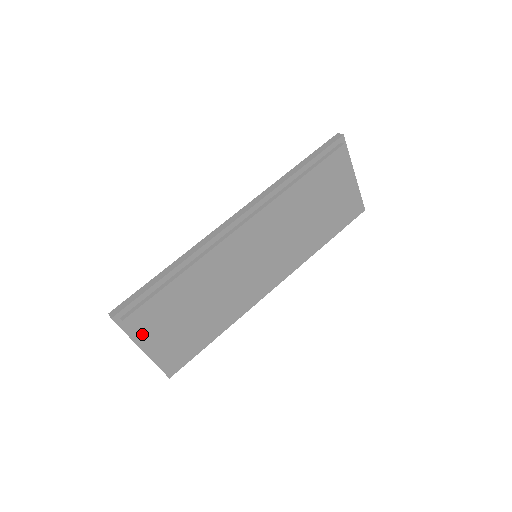
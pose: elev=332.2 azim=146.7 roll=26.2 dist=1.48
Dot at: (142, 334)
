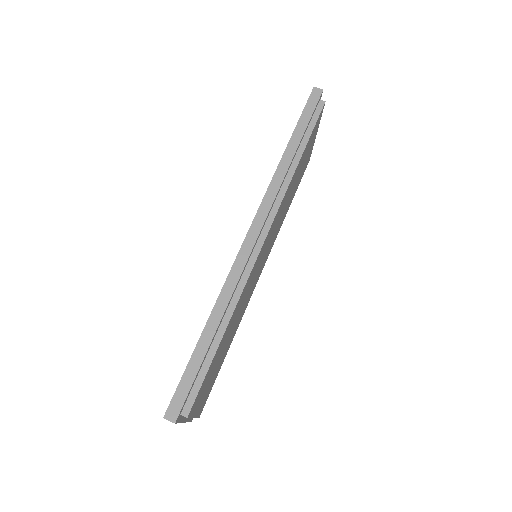
Dot at: (194, 411)
